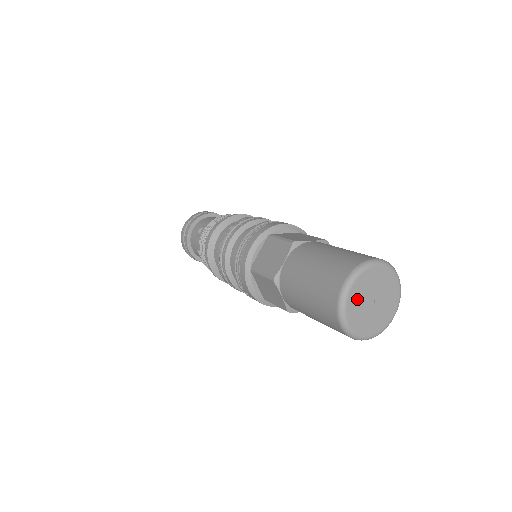
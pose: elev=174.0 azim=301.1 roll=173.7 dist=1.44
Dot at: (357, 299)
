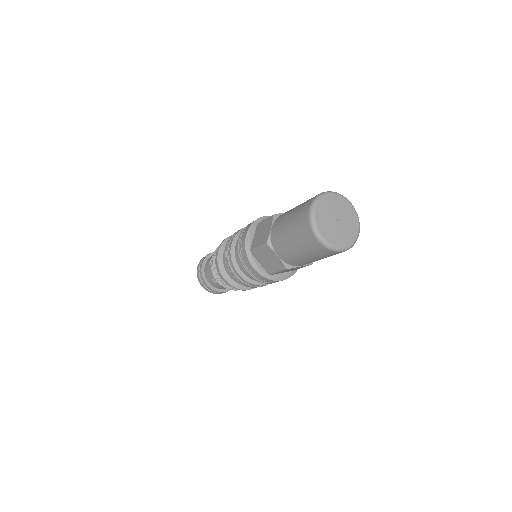
Dot at: (323, 218)
